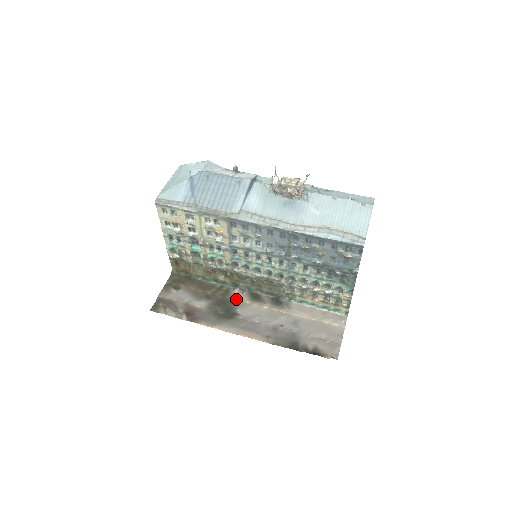
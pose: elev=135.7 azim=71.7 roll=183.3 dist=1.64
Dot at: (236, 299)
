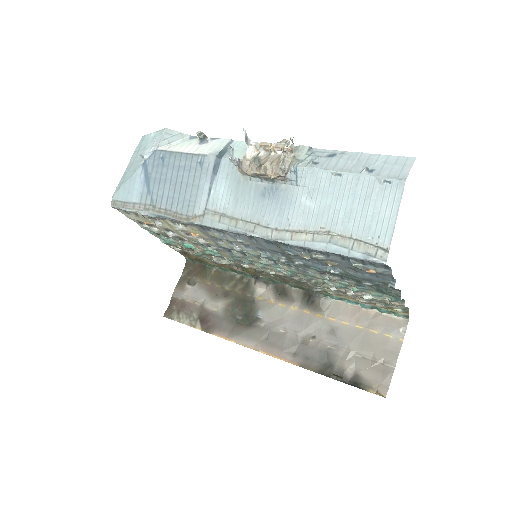
Dot at: (258, 296)
